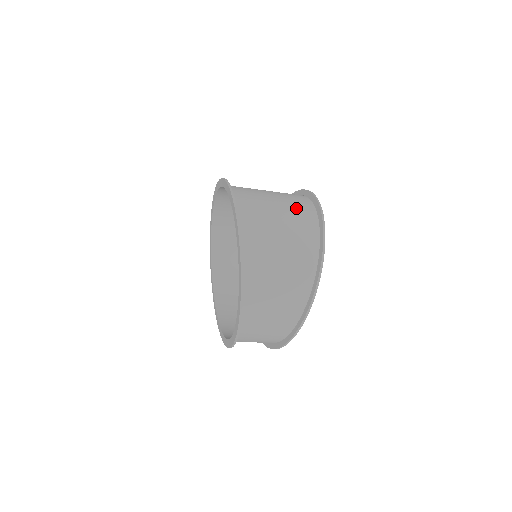
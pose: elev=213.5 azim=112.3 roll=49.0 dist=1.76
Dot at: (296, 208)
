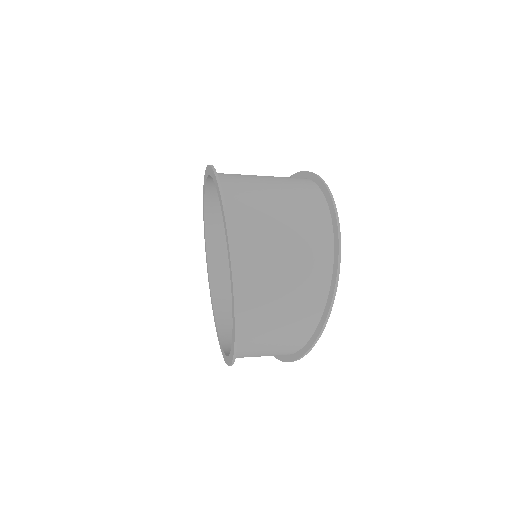
Dot at: (306, 220)
